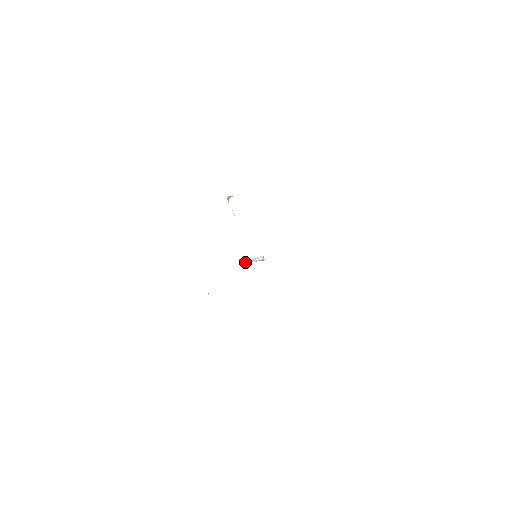
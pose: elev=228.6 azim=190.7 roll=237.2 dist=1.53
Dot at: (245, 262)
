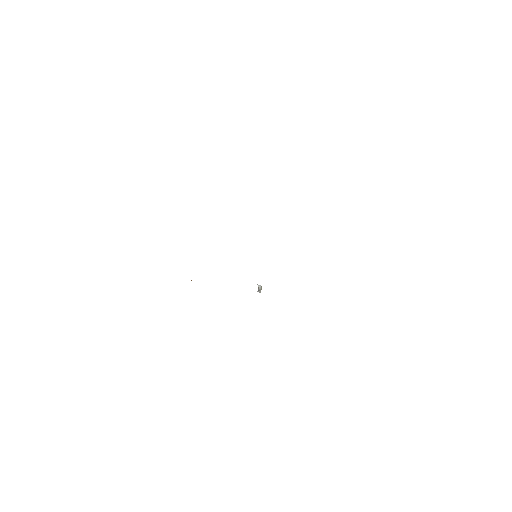
Dot at: occluded
